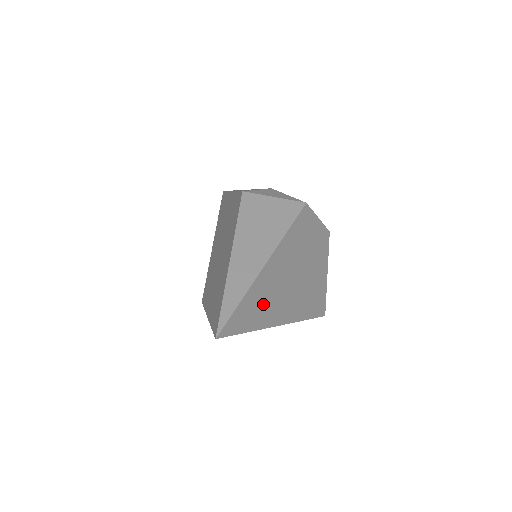
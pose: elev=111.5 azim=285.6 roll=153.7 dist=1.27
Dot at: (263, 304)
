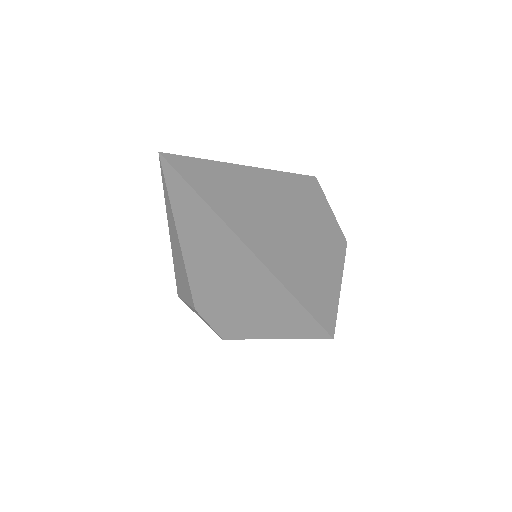
Dot at: (237, 201)
